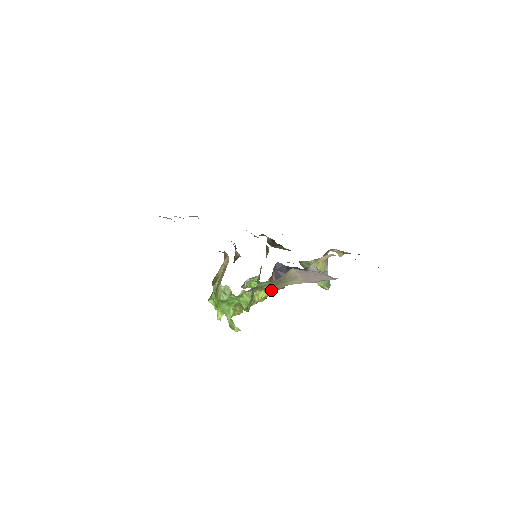
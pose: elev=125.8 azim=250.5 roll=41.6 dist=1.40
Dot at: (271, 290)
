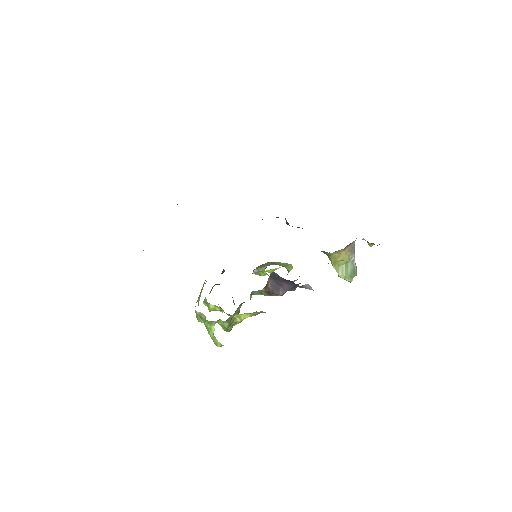
Dot at: (253, 313)
